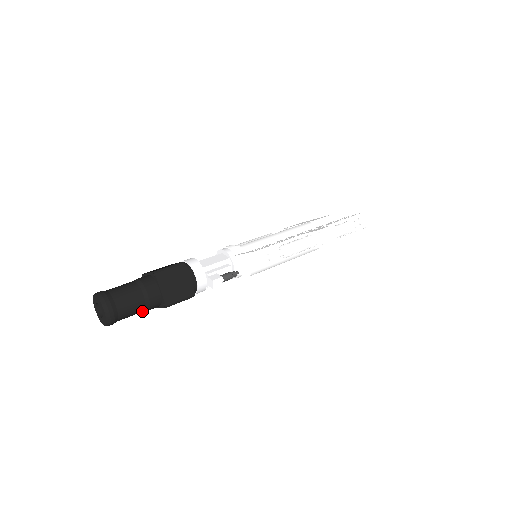
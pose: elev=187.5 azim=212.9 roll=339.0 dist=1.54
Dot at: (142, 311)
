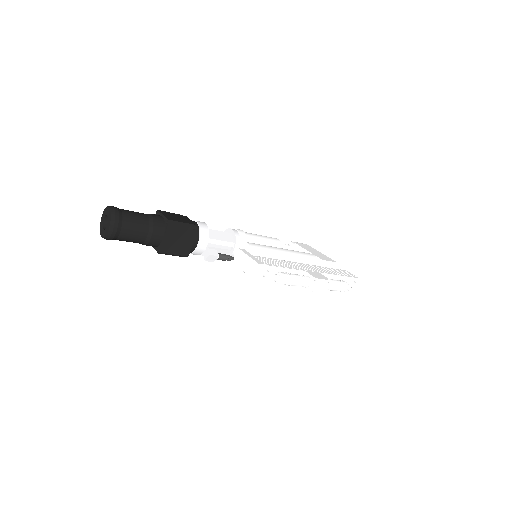
Dot at: occluded
